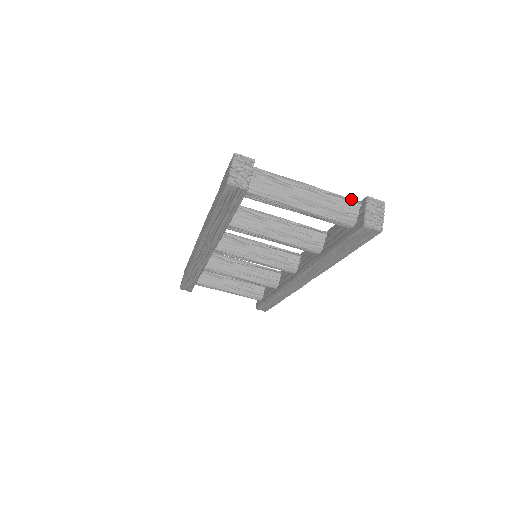
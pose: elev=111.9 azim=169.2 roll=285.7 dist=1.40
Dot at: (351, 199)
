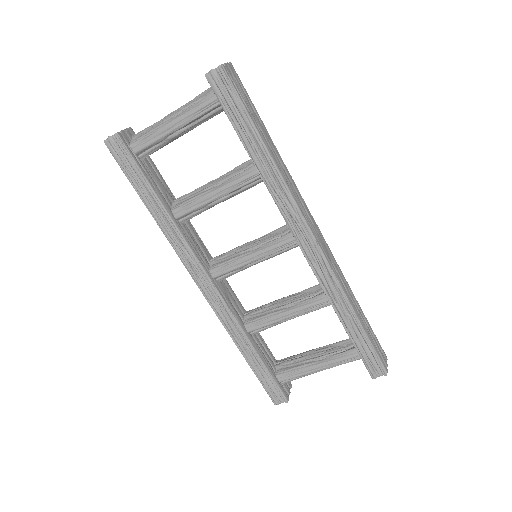
Dot at: occluded
